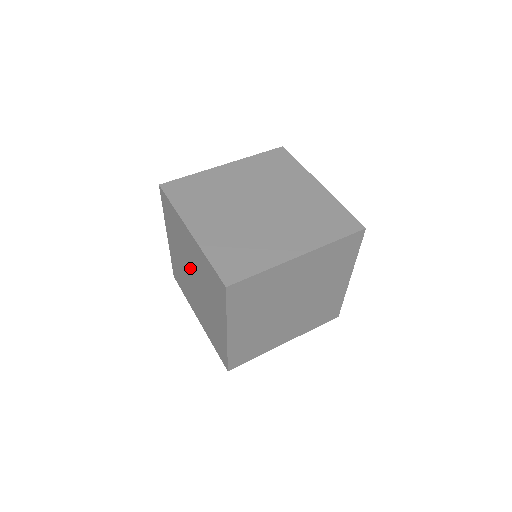
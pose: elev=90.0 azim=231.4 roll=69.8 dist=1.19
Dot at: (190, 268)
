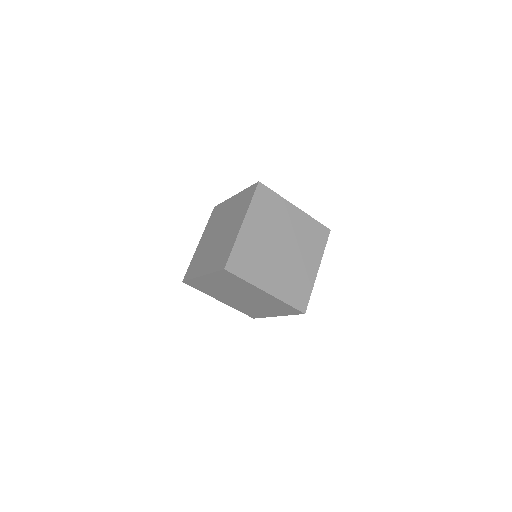
Dot at: (219, 228)
